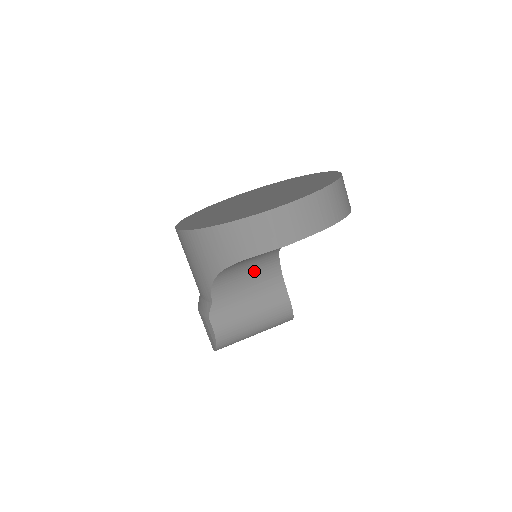
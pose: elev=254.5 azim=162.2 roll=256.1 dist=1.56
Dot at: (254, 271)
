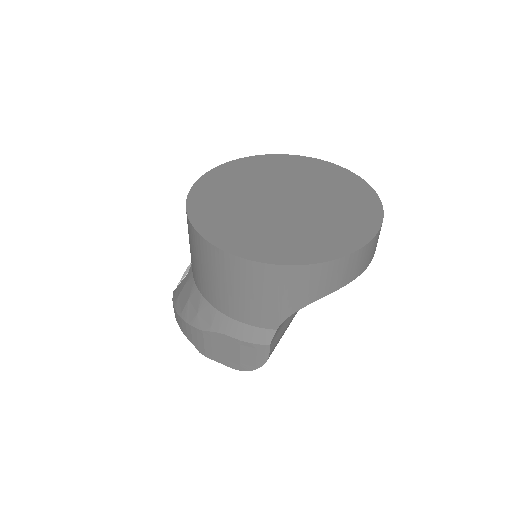
Dot at: occluded
